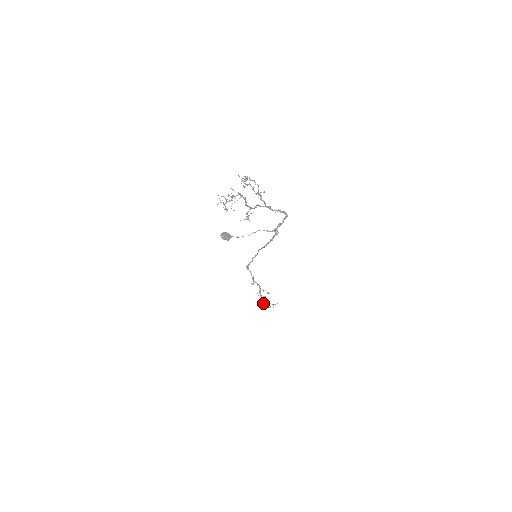
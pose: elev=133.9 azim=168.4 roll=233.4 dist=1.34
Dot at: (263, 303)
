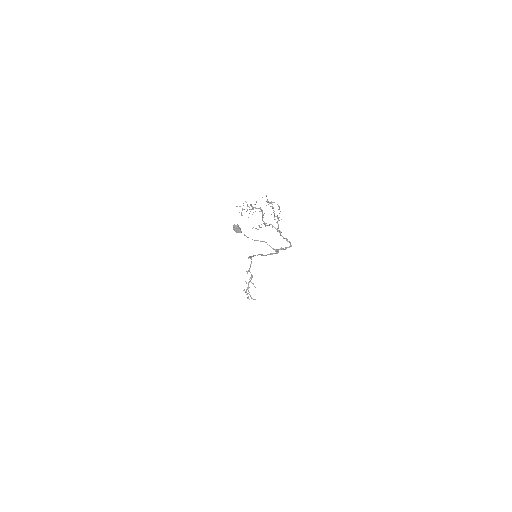
Dot at: (246, 291)
